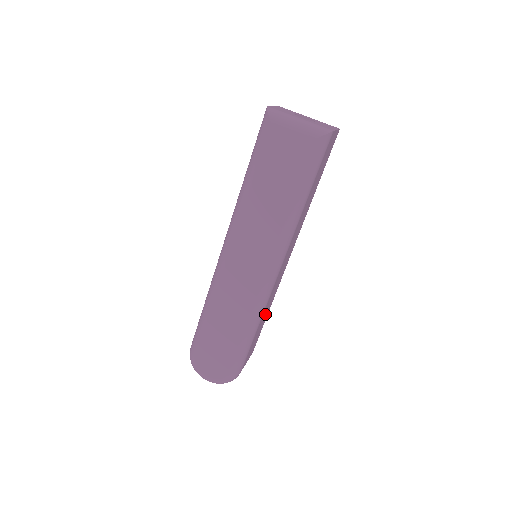
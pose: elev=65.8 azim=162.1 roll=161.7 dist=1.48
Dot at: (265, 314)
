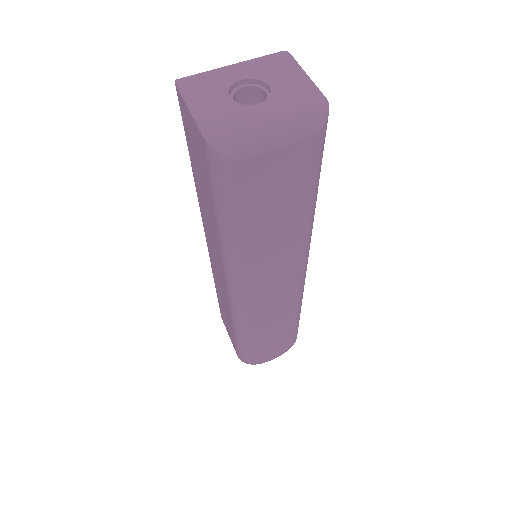
Dot at: occluded
